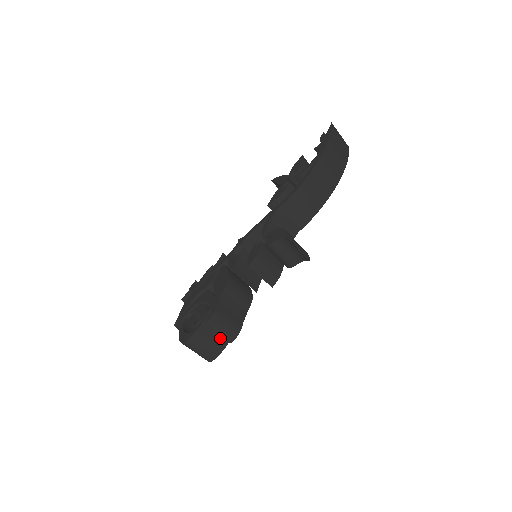
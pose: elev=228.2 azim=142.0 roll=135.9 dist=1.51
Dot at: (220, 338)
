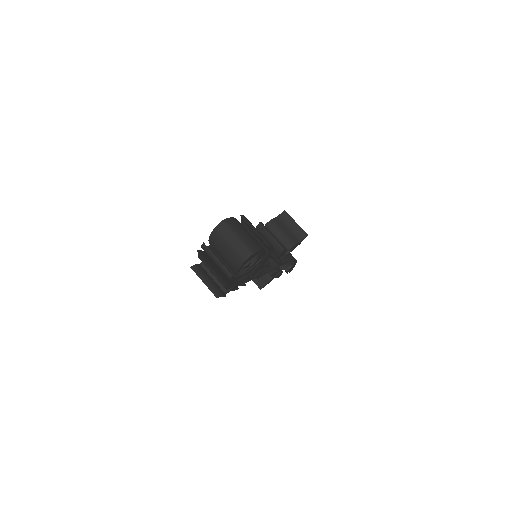
Dot at: (256, 241)
